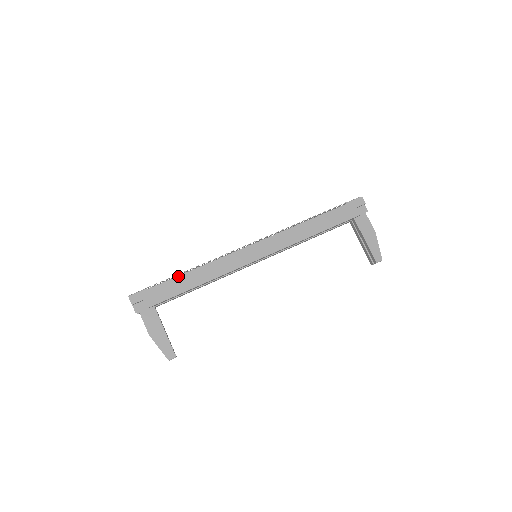
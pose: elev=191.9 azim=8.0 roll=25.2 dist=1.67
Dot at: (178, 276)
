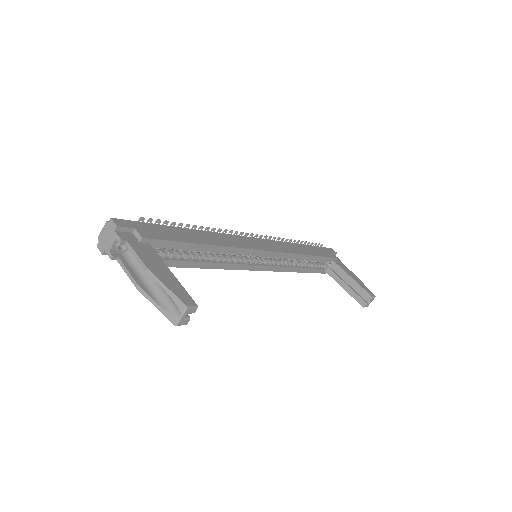
Dot at: (178, 227)
